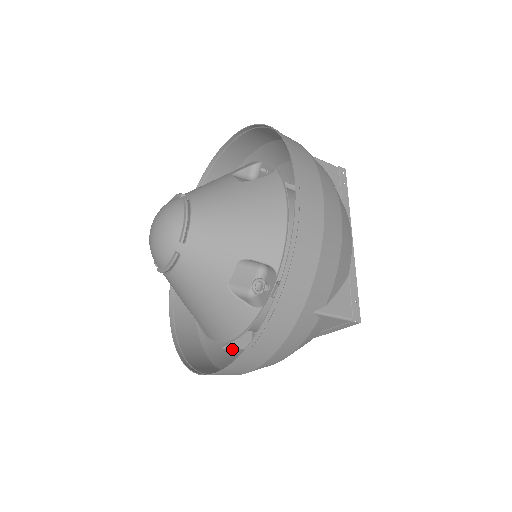
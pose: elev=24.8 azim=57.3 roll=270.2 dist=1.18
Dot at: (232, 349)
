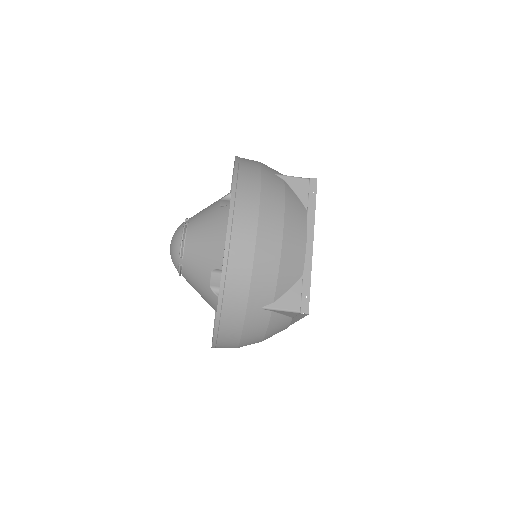
Dot at: (272, 303)
